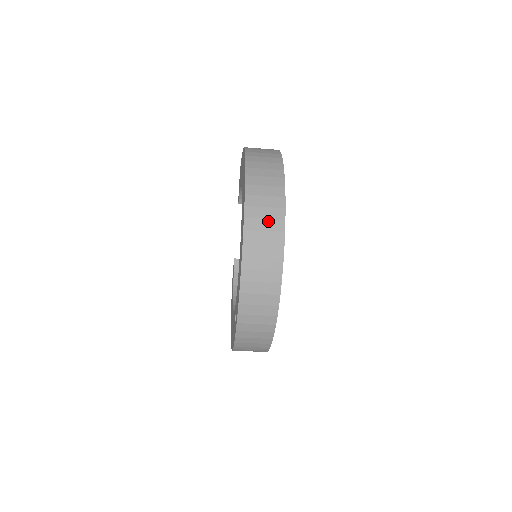
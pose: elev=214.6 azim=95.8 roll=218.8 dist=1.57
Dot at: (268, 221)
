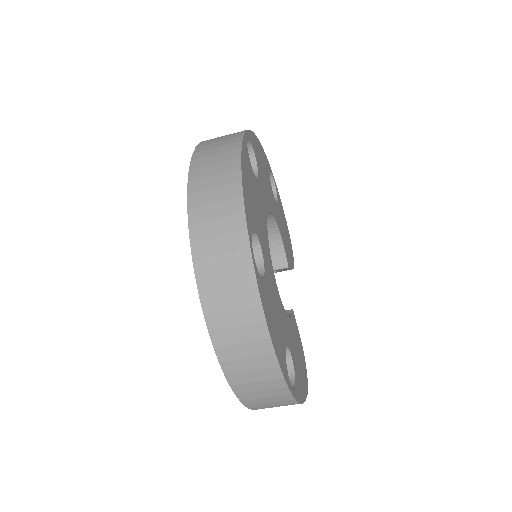
Dot at: (228, 135)
